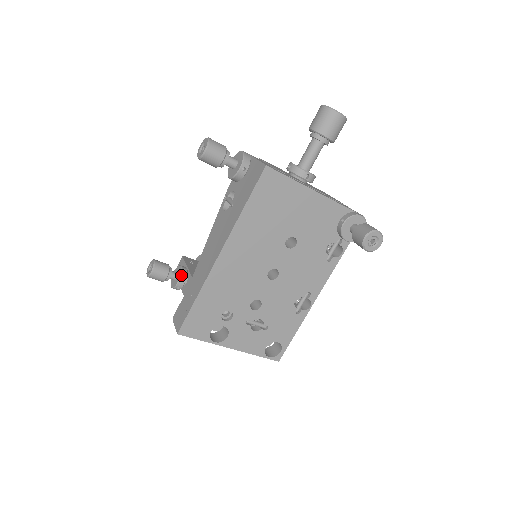
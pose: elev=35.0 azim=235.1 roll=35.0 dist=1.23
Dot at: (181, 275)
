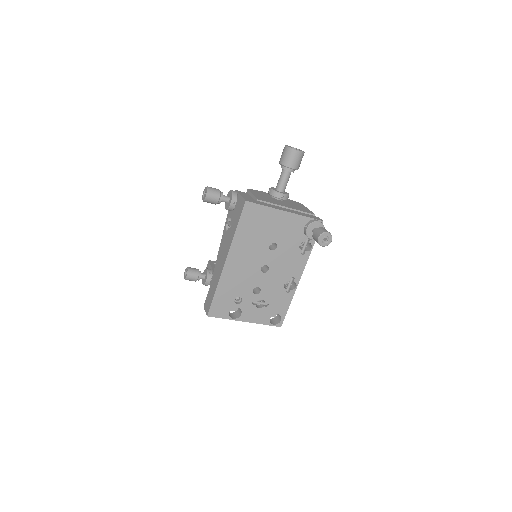
Dot at: (208, 275)
